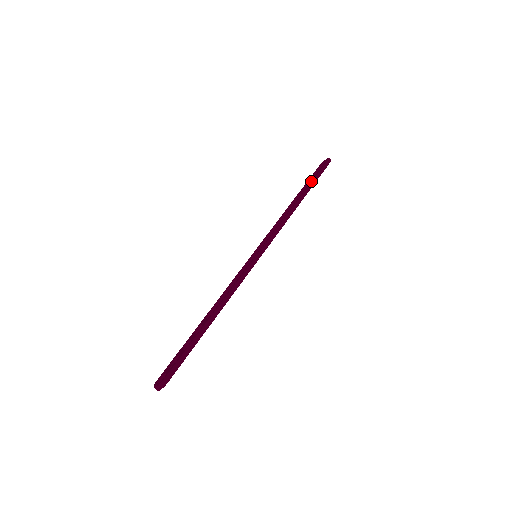
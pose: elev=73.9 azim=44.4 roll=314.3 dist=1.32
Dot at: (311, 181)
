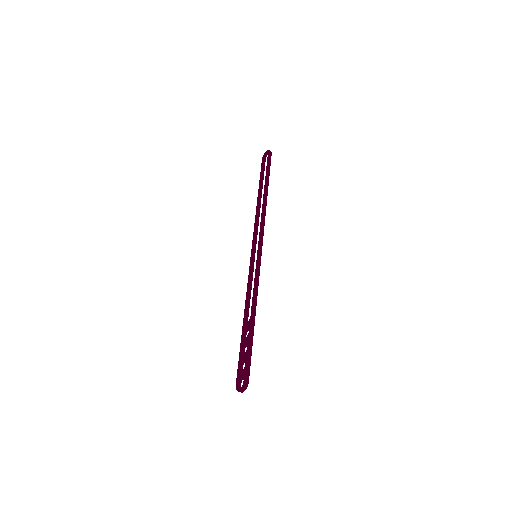
Dot at: (266, 176)
